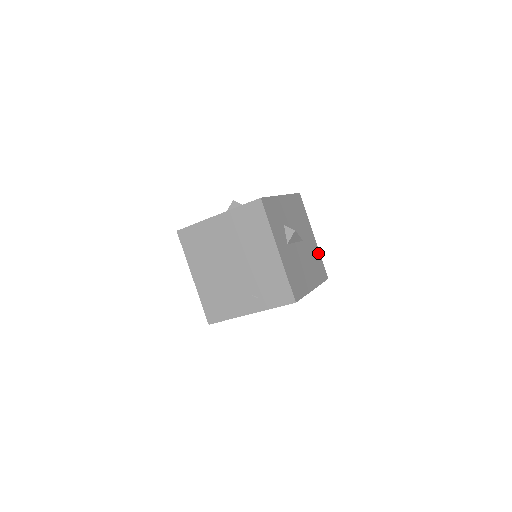
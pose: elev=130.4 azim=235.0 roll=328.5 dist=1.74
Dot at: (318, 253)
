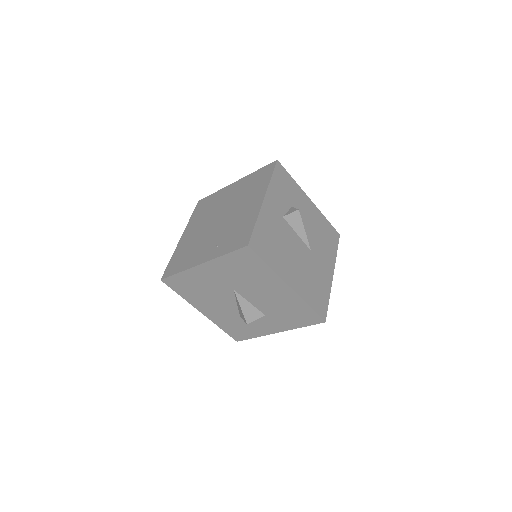
Dot at: (328, 289)
